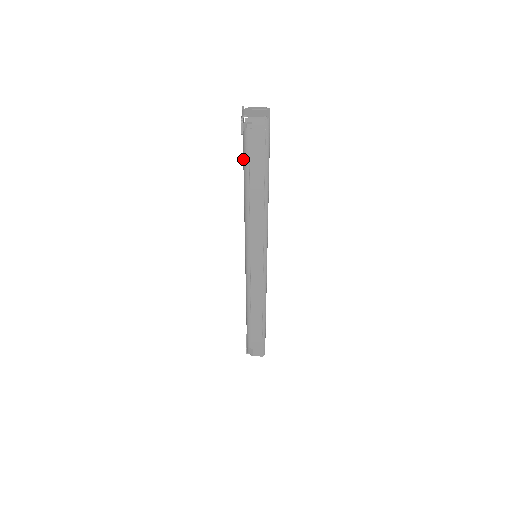
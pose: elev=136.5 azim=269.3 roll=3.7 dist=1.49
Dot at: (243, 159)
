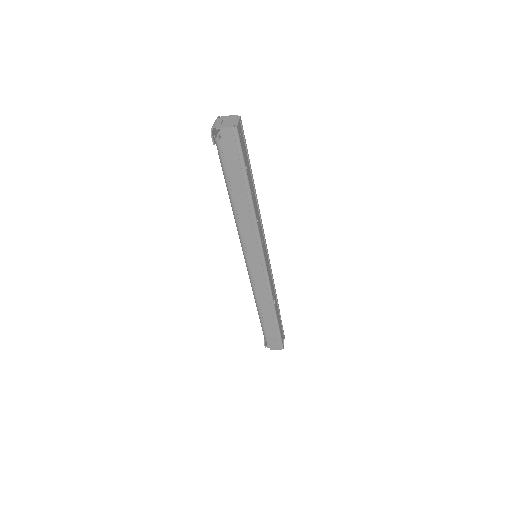
Dot at: occluded
